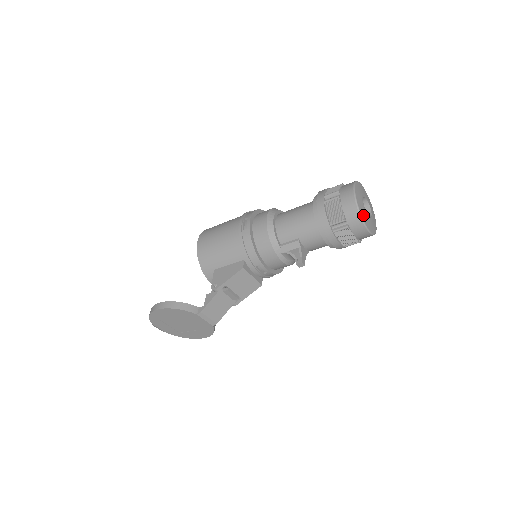
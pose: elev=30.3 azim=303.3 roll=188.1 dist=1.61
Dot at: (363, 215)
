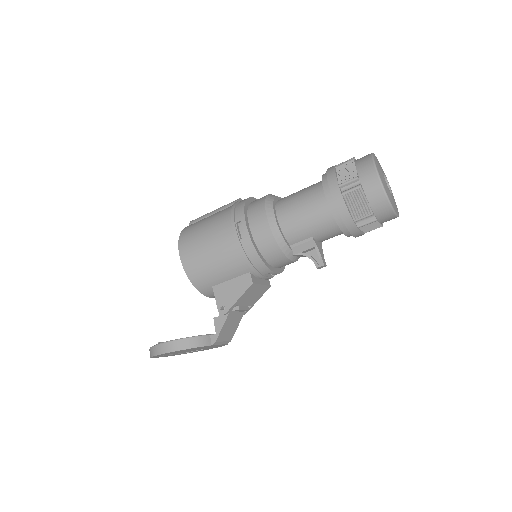
Dot at: (392, 202)
